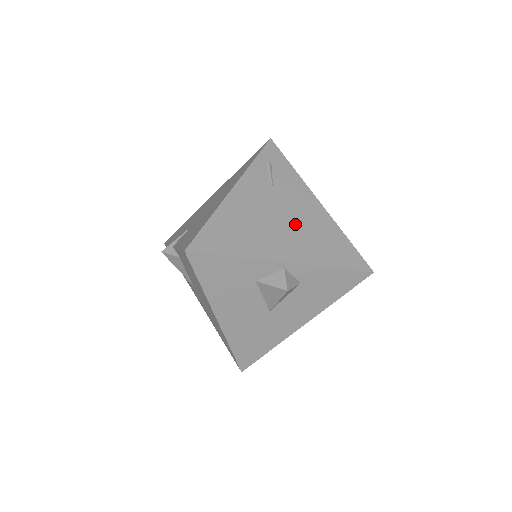
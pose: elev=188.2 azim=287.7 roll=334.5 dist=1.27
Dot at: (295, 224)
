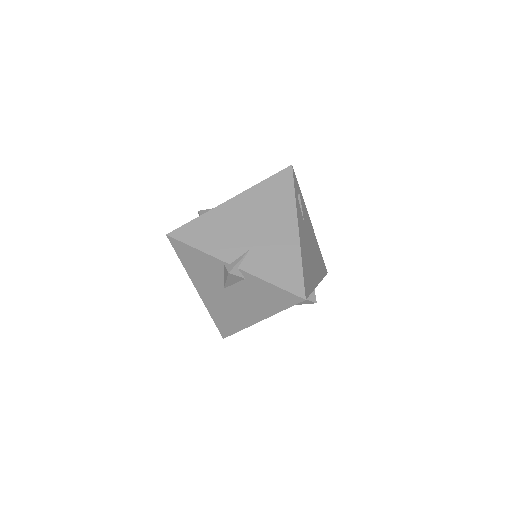
Dot at: (313, 249)
